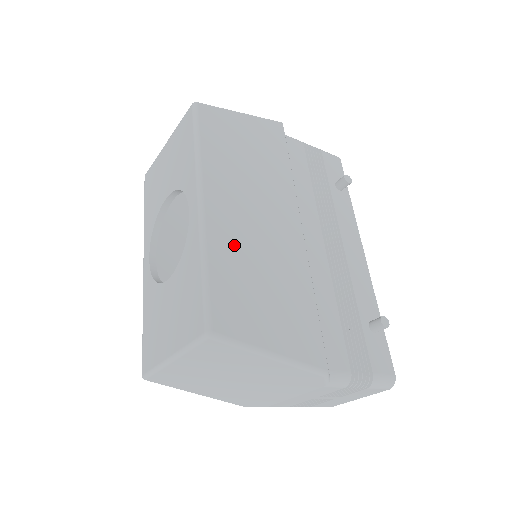
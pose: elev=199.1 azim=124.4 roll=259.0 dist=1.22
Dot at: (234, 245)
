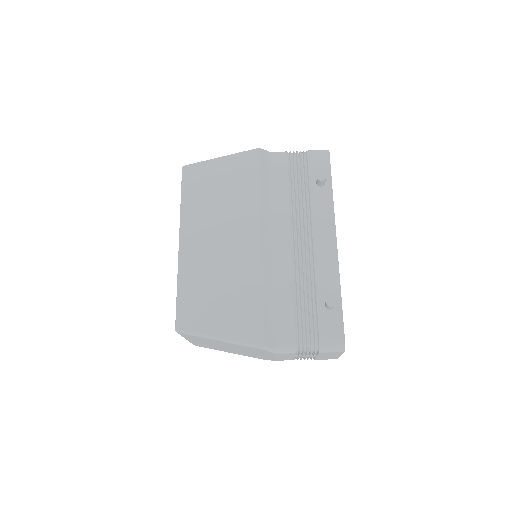
Dot at: (200, 269)
